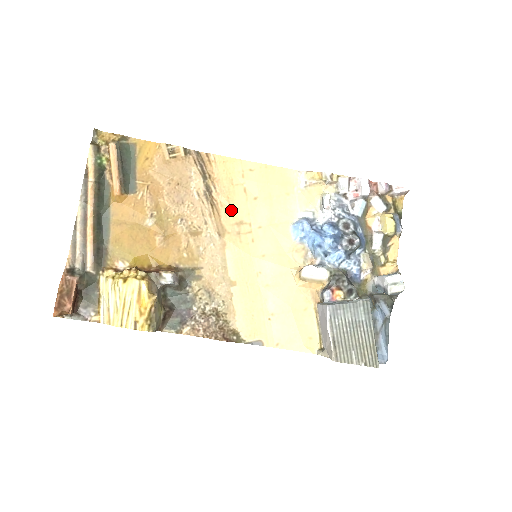
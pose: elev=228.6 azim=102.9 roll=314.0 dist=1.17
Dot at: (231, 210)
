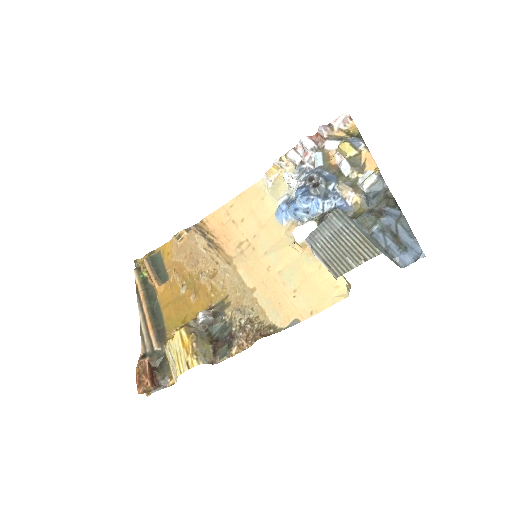
Dot at: (230, 241)
